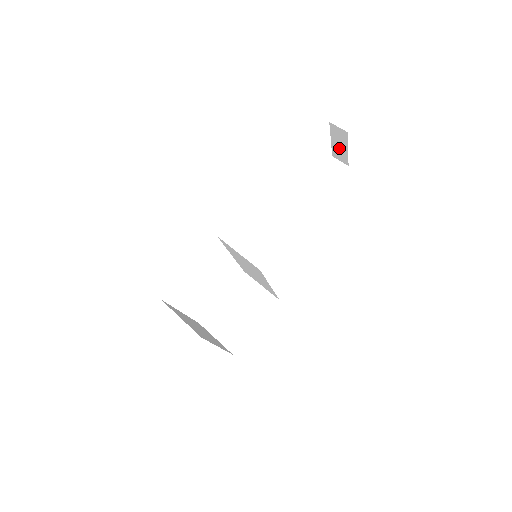
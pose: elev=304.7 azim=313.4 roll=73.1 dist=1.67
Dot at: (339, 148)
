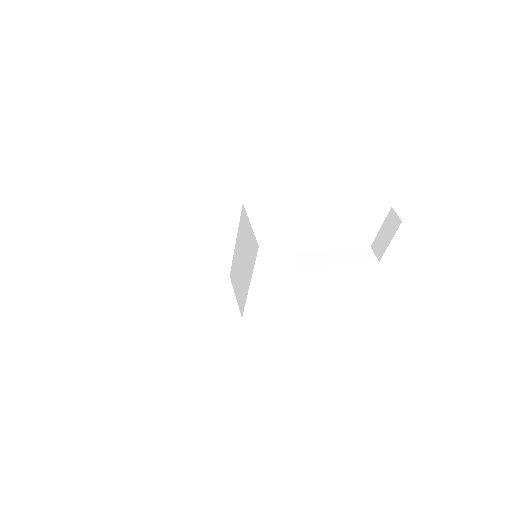
Dot at: (383, 238)
